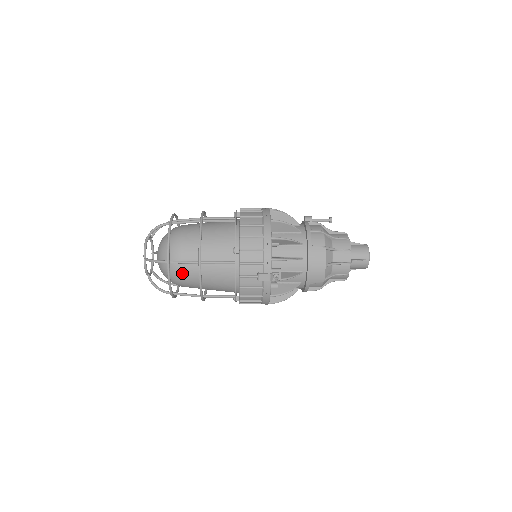
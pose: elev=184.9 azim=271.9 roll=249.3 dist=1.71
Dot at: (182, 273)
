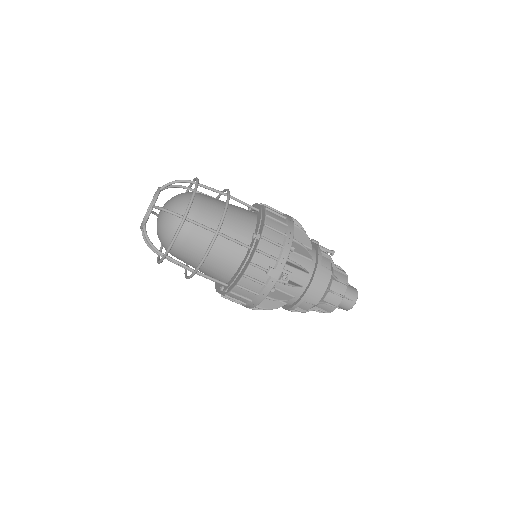
Dot at: (188, 237)
